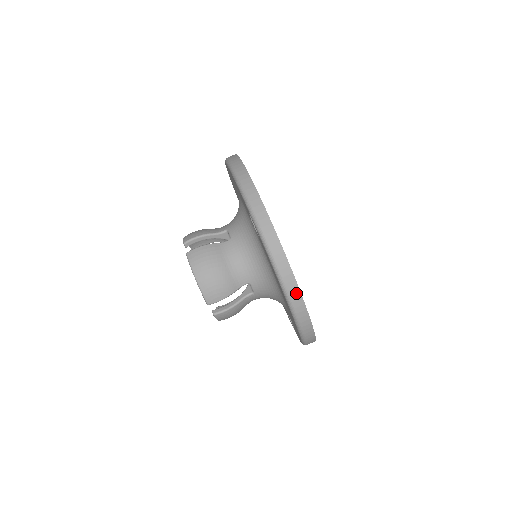
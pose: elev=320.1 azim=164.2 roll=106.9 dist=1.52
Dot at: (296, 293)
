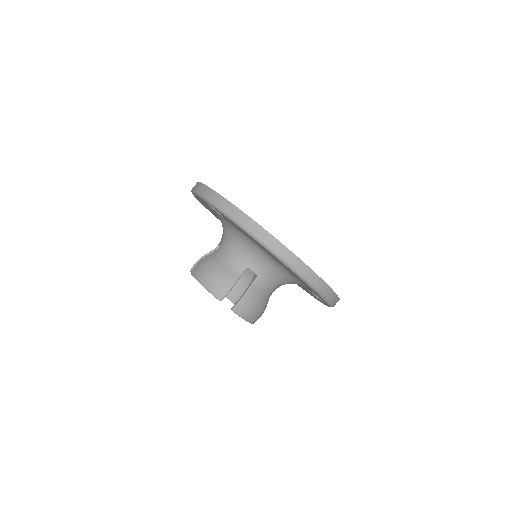
Dot at: (259, 230)
